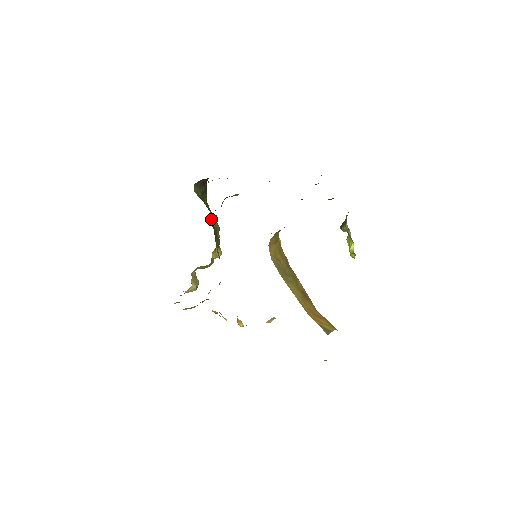
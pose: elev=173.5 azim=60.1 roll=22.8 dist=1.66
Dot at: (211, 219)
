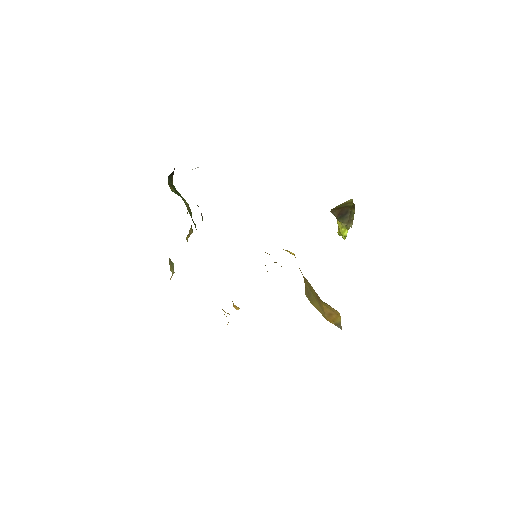
Dot at: (187, 208)
